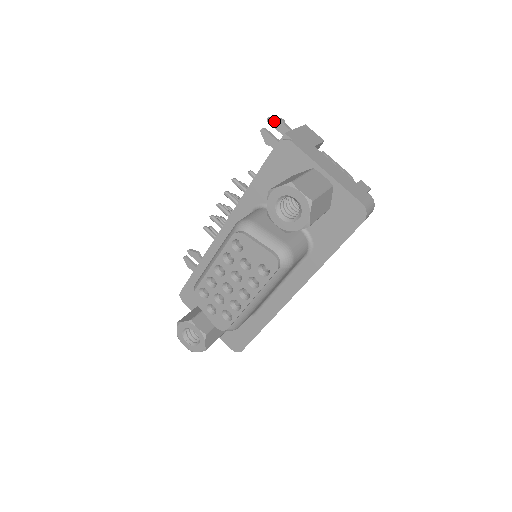
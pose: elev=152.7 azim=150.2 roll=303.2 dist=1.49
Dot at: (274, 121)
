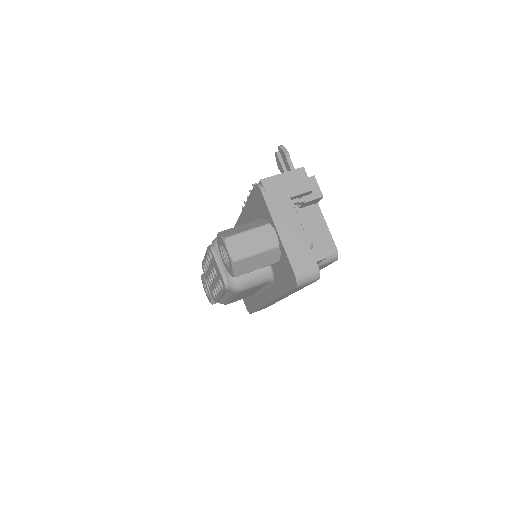
Dot at: (282, 152)
